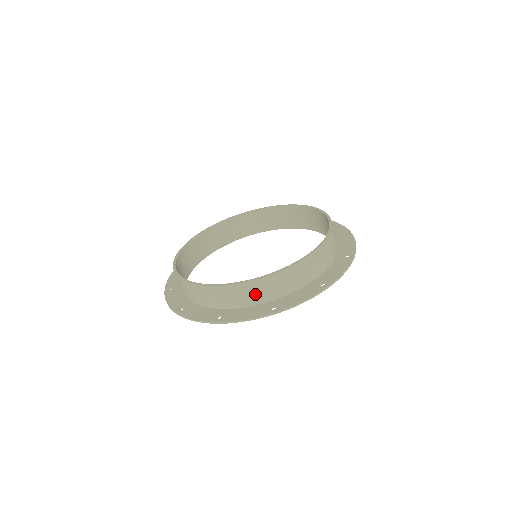
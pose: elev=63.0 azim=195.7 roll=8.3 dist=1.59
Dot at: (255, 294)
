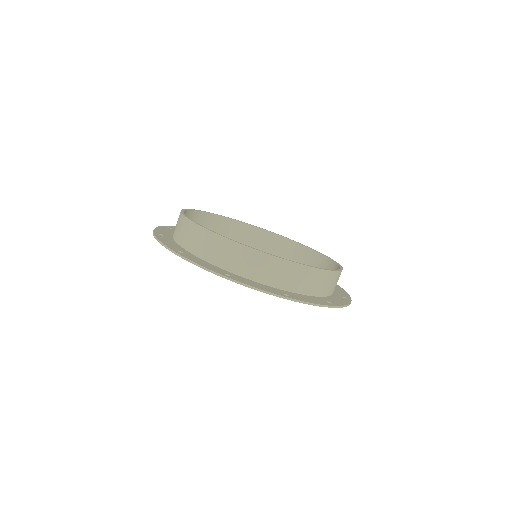
Dot at: (188, 236)
